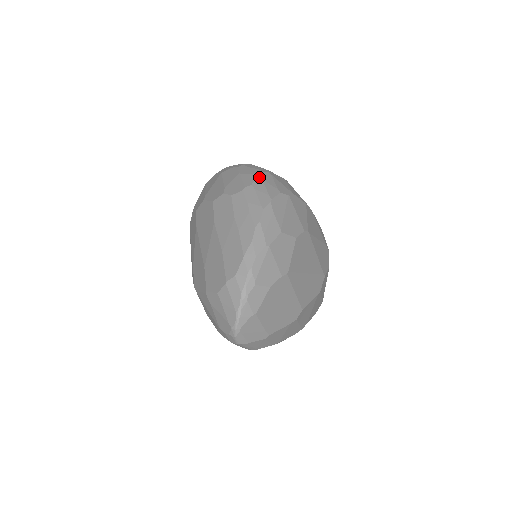
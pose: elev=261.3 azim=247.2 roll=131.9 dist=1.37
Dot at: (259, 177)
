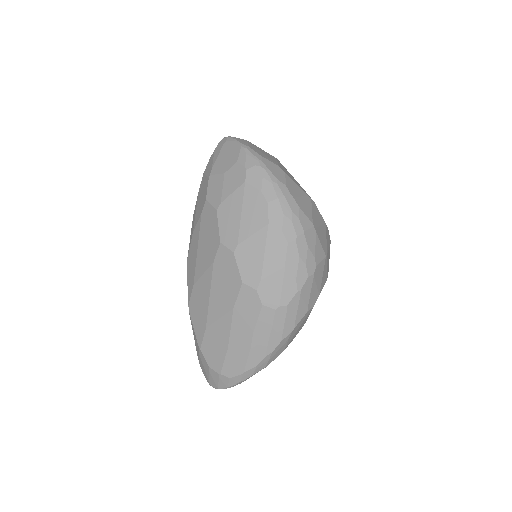
Dot at: (299, 293)
